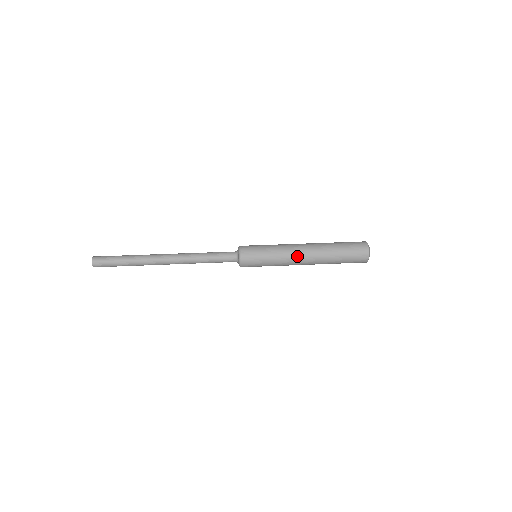
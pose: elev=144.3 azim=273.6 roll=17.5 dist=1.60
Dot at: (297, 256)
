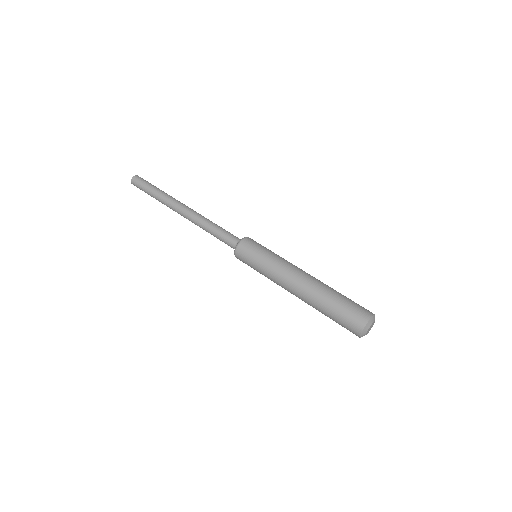
Dot at: occluded
